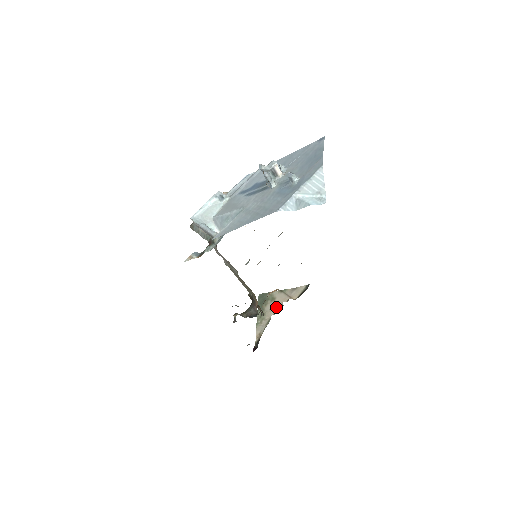
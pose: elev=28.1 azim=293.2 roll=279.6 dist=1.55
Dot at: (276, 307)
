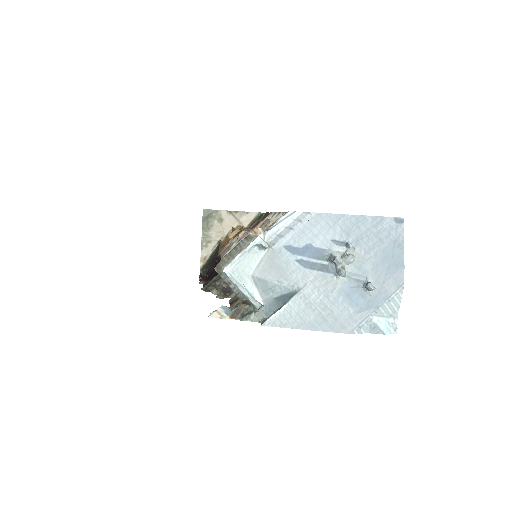
Dot at: (224, 231)
